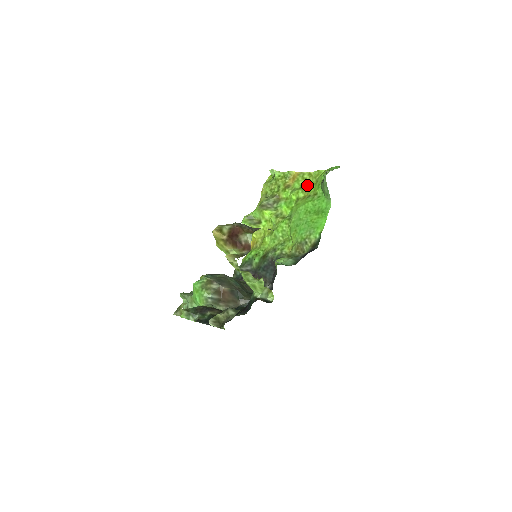
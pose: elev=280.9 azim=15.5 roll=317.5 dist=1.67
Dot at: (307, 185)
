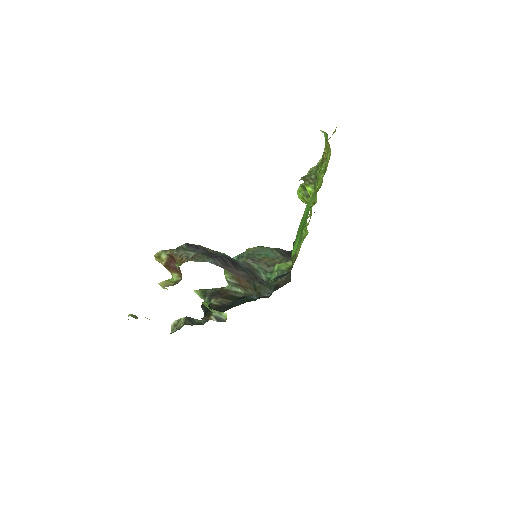
Dot at: (325, 171)
